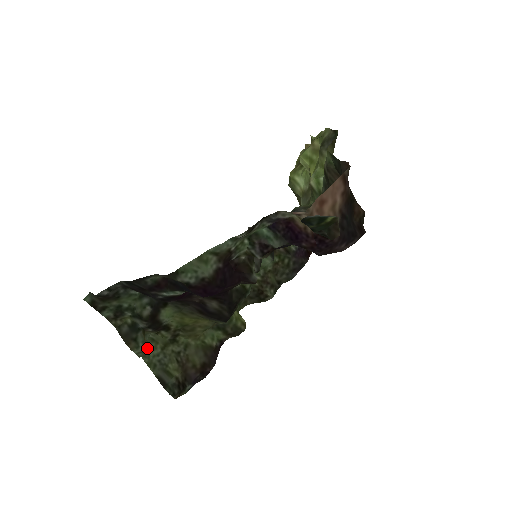
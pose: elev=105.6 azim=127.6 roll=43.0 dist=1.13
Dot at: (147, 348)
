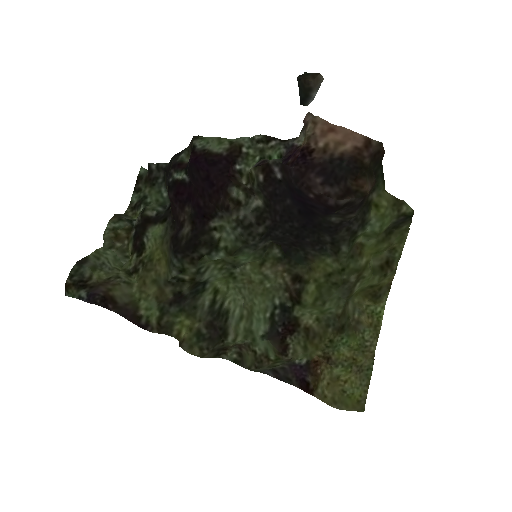
Dot at: (115, 236)
